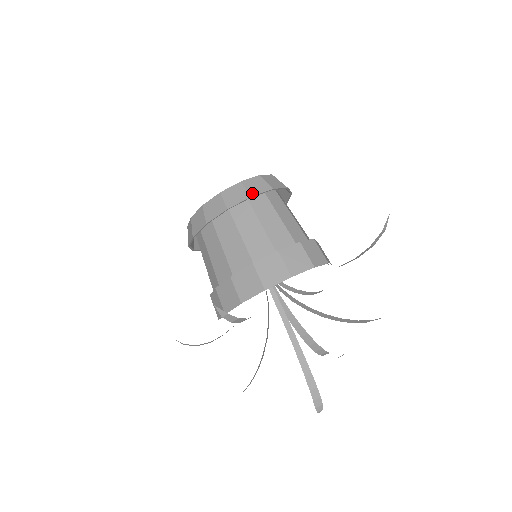
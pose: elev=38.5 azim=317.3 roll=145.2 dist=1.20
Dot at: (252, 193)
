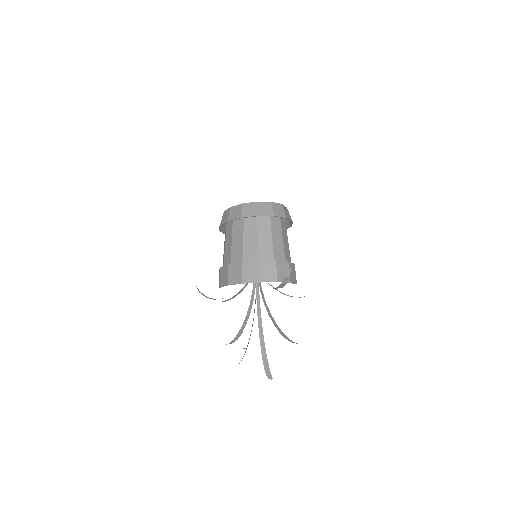
Dot at: (243, 215)
